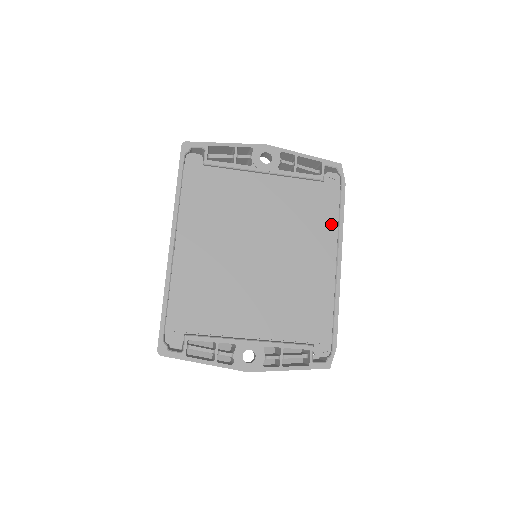
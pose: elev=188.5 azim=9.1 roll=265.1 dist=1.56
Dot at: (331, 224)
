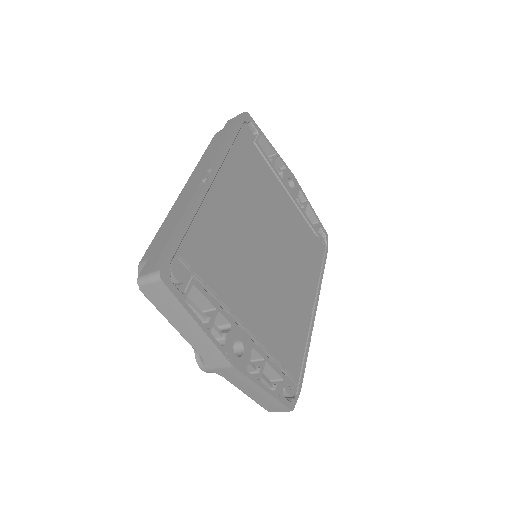
Dot at: (316, 274)
